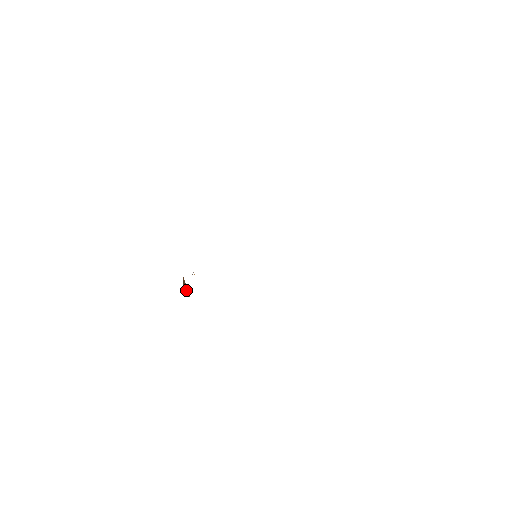
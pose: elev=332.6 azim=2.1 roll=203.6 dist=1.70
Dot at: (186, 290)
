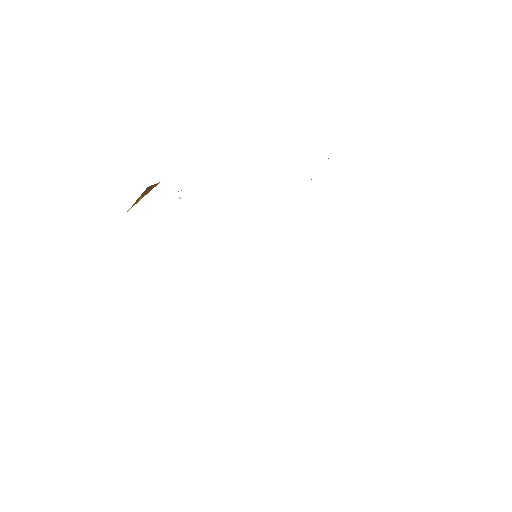
Dot at: (139, 197)
